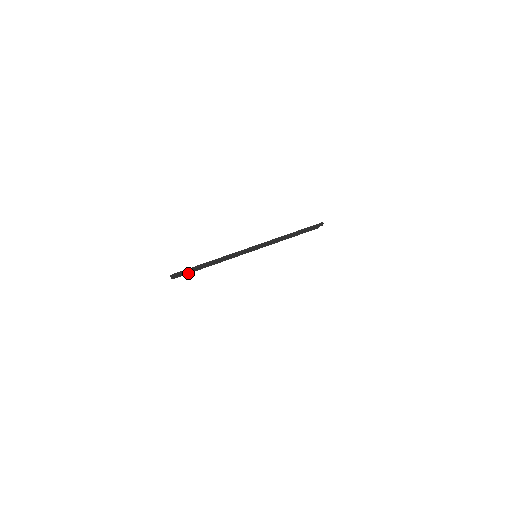
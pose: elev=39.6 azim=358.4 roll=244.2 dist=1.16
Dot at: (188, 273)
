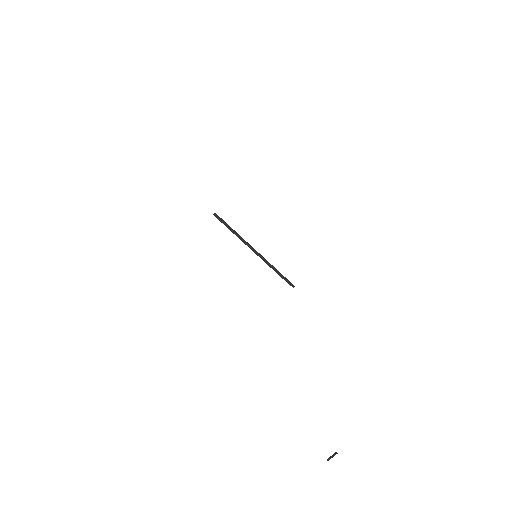
Dot at: (222, 222)
